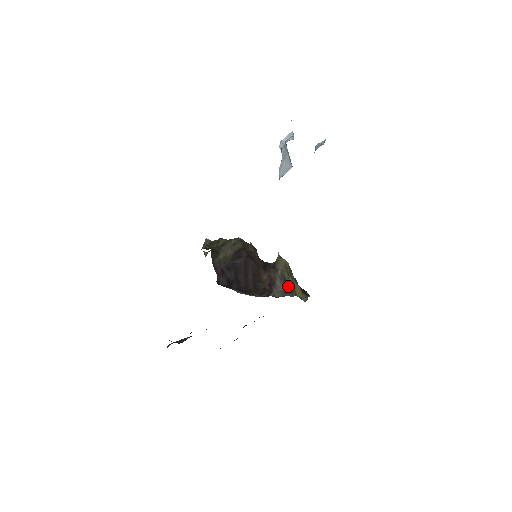
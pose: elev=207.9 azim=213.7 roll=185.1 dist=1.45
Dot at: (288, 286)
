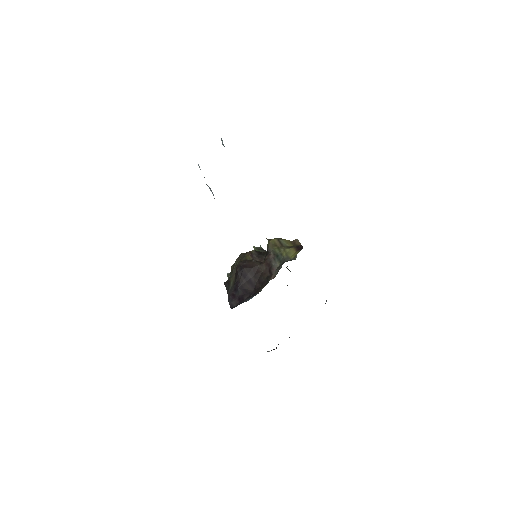
Dot at: (281, 259)
